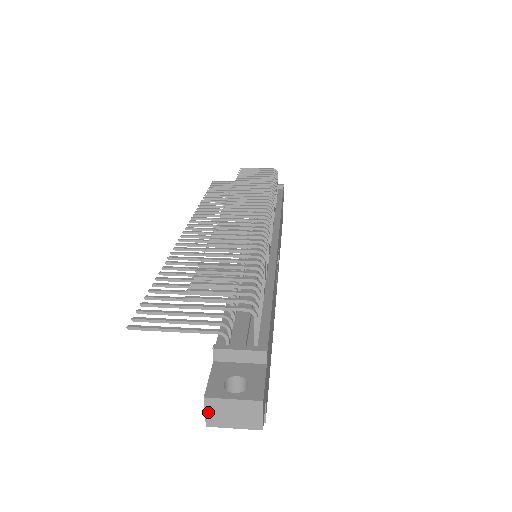
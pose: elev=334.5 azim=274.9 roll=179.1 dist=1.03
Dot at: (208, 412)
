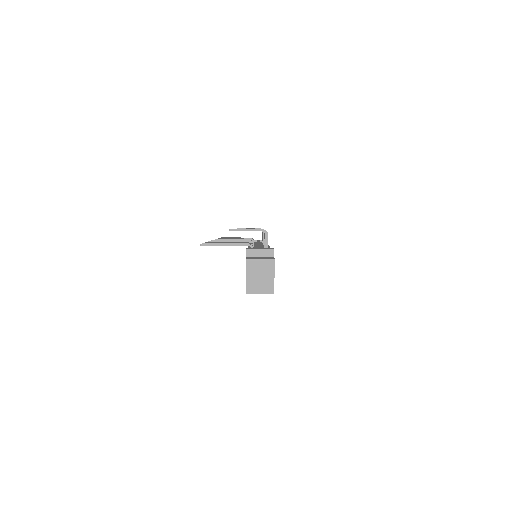
Dot at: (247, 268)
